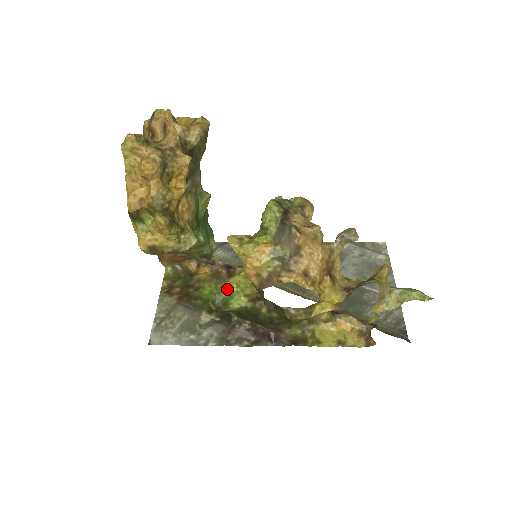
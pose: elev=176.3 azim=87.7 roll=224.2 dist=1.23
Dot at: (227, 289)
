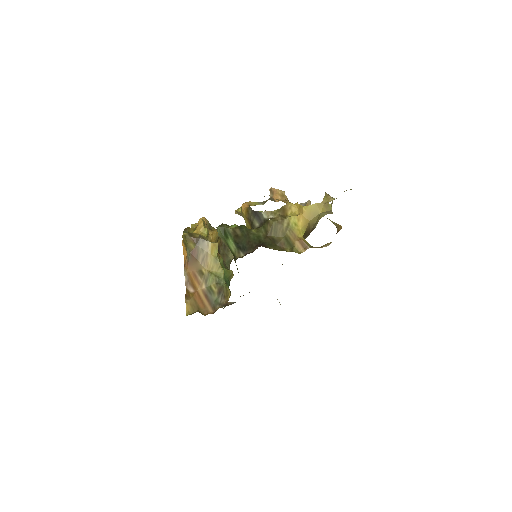
Dot at: occluded
